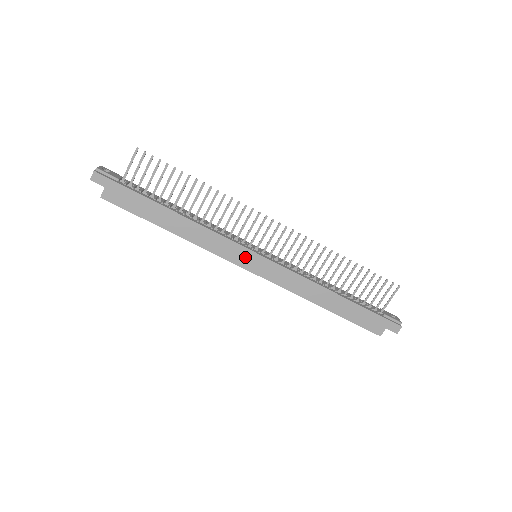
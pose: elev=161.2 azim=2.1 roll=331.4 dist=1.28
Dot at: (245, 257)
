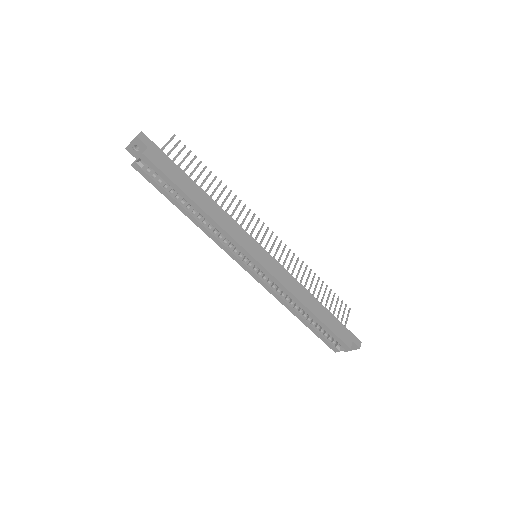
Dot at: (254, 248)
